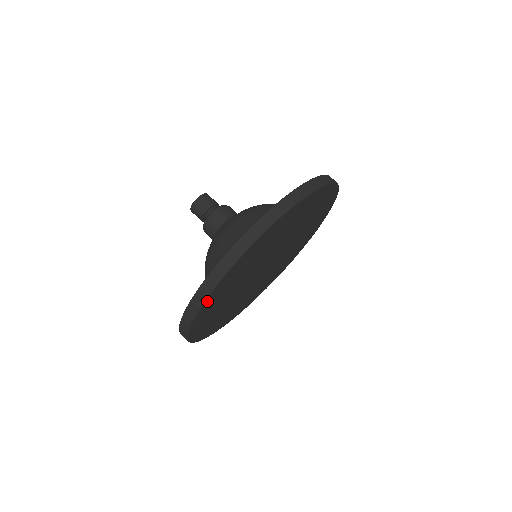
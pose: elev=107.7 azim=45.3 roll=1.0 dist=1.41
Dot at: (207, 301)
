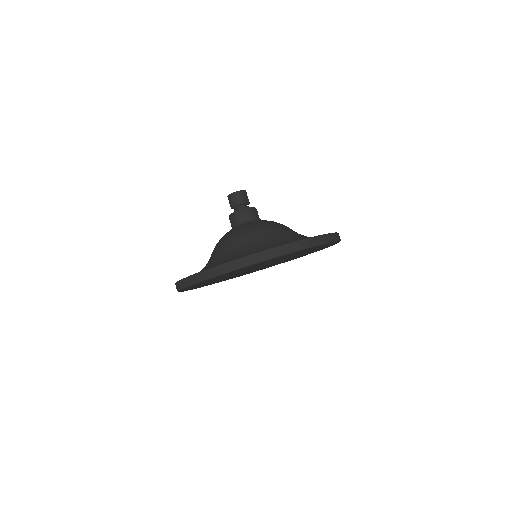
Dot at: (185, 288)
